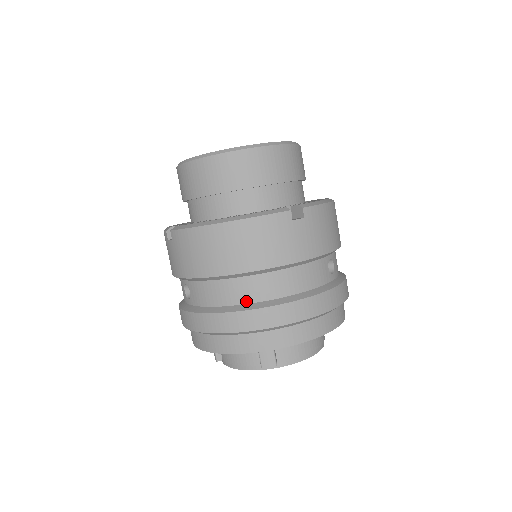
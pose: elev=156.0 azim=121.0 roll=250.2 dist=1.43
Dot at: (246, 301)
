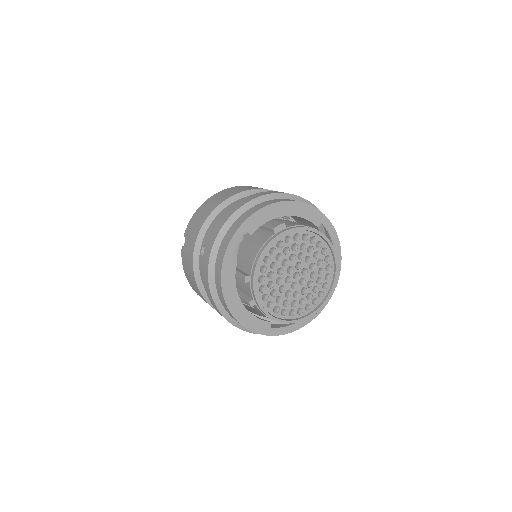
Dot at: occluded
